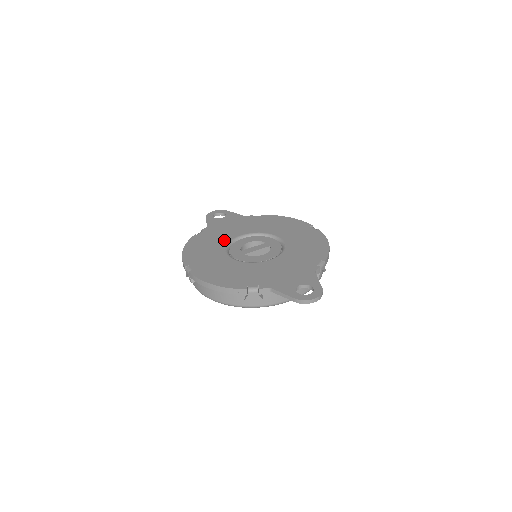
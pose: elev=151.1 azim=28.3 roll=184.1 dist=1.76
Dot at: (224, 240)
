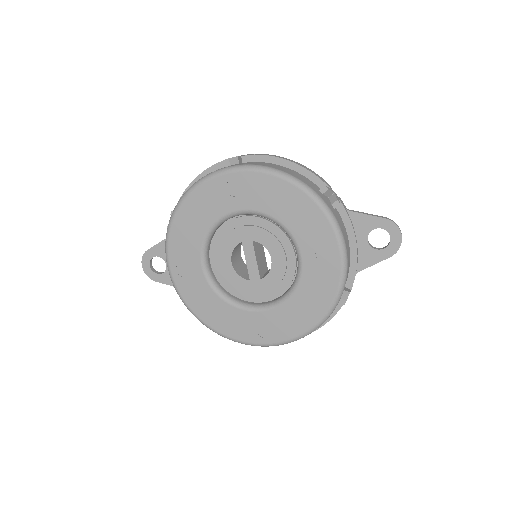
Dot at: occluded
